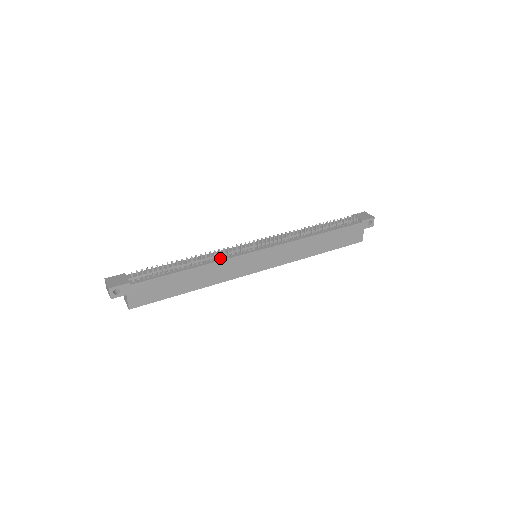
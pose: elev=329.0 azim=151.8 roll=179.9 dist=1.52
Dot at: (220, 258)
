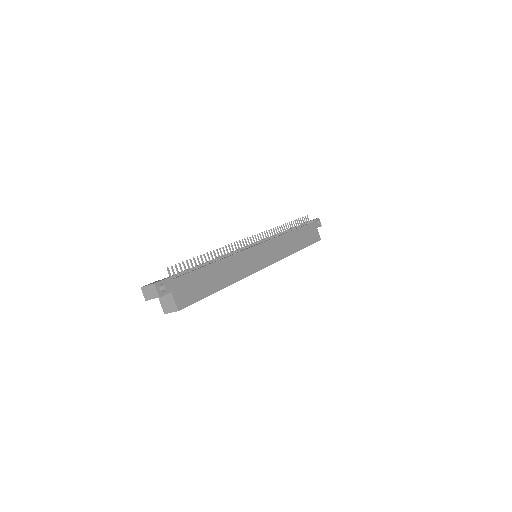
Dot at: occluded
